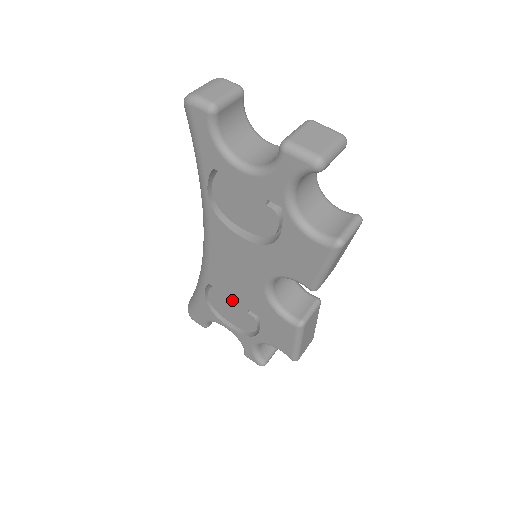
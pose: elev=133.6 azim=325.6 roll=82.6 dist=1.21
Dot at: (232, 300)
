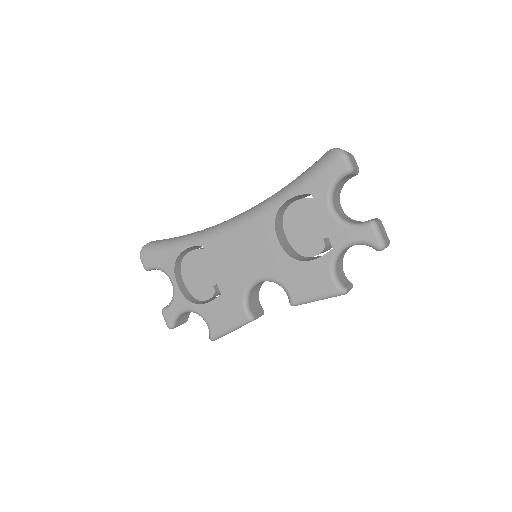
Dot at: (210, 269)
